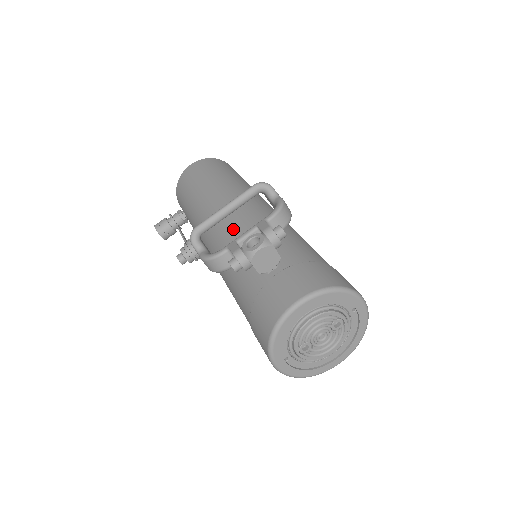
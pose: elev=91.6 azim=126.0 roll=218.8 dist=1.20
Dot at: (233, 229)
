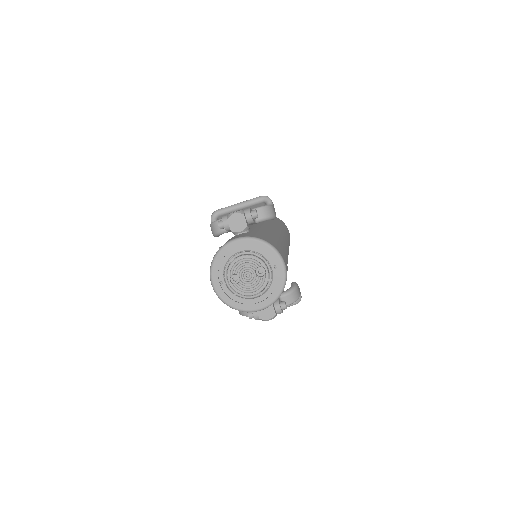
Dot at: occluded
